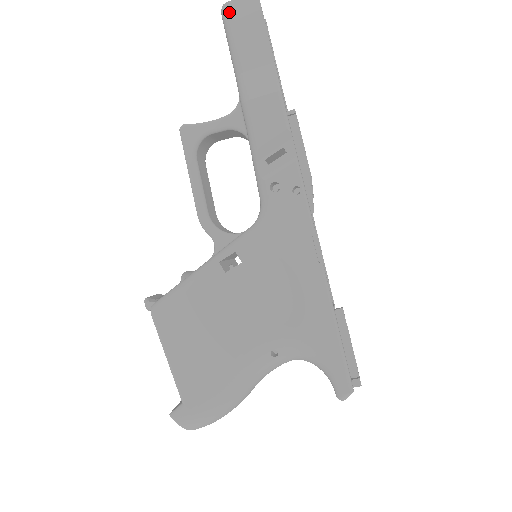
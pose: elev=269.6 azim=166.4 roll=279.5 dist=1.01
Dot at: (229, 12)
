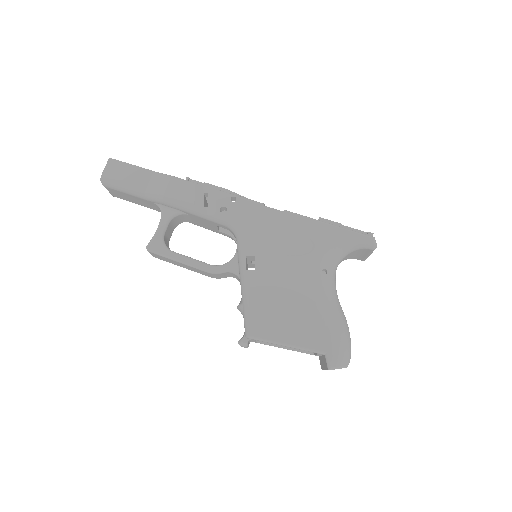
Dot at: (107, 179)
